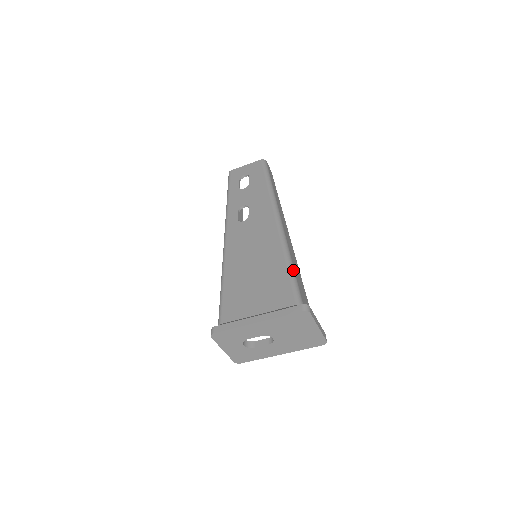
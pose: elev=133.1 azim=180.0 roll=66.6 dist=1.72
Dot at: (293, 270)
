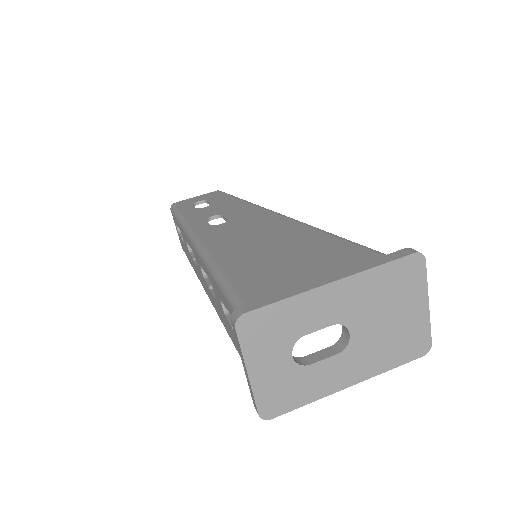
Dot at: occluded
